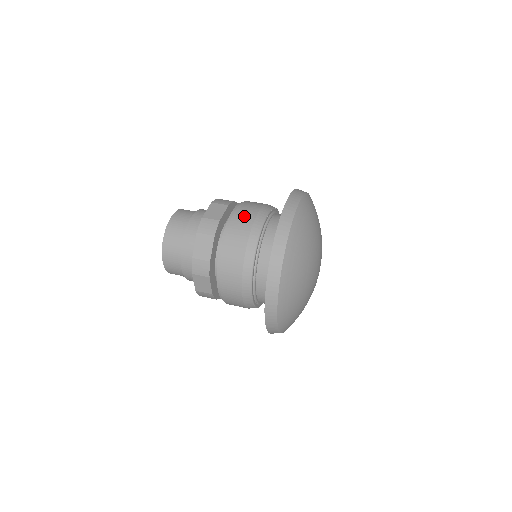
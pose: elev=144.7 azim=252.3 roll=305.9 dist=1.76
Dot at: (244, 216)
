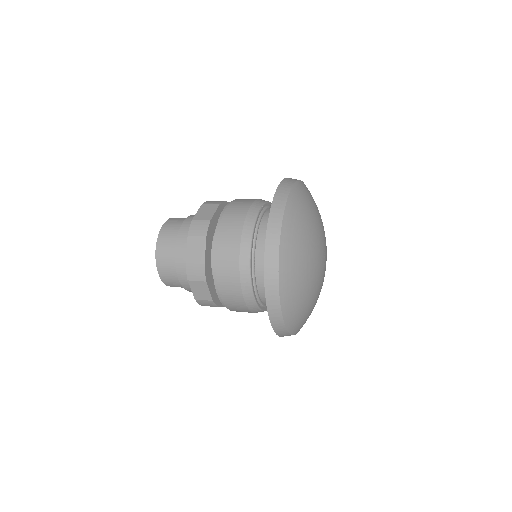
Dot at: (235, 212)
